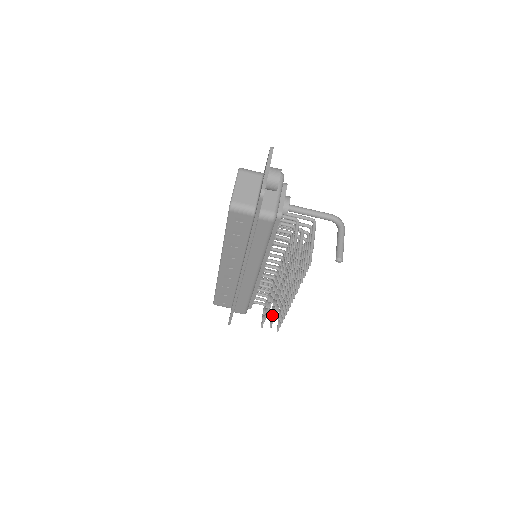
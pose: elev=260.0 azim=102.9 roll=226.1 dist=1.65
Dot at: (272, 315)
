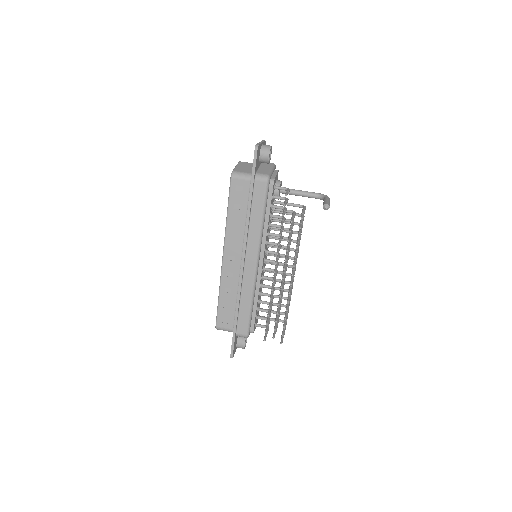
Dot at: occluded
